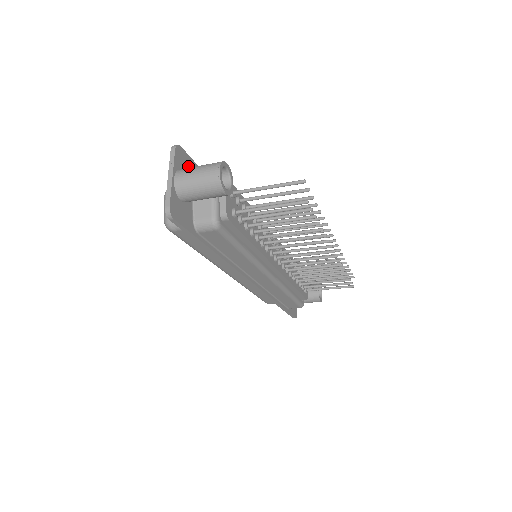
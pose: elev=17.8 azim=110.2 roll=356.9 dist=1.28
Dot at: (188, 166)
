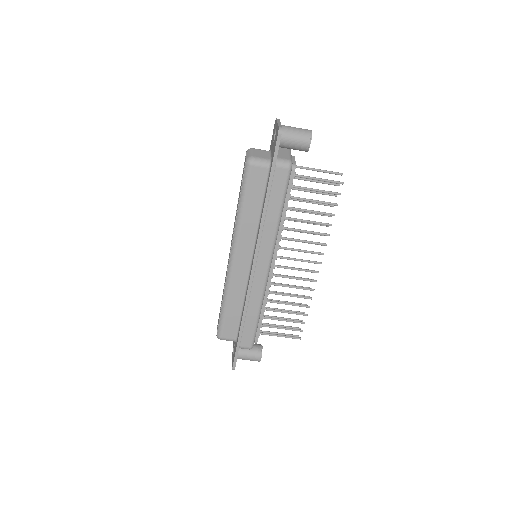
Dot at: occluded
